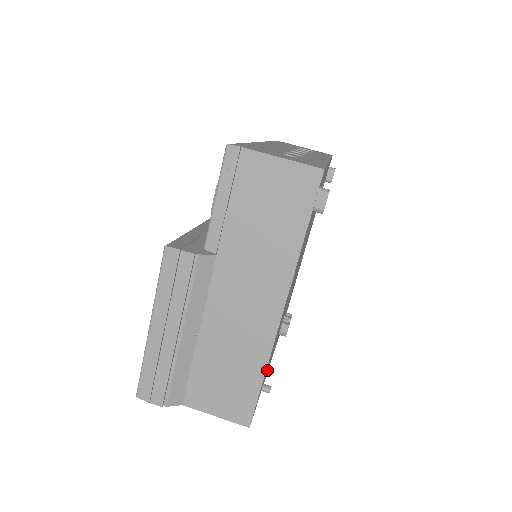
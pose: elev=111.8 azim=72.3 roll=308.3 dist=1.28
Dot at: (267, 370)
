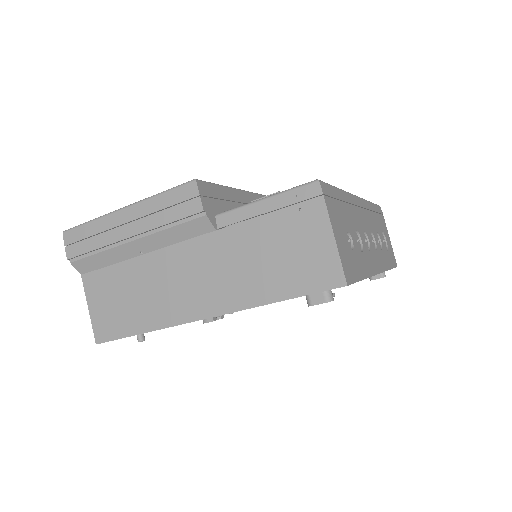
Dot at: occluded
